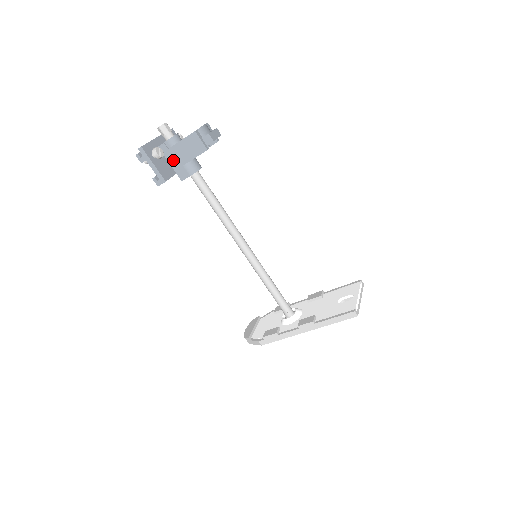
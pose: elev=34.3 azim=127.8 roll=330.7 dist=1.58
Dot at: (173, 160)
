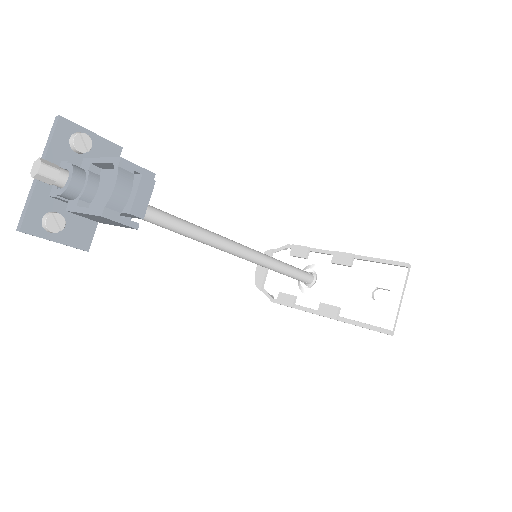
Dot at: (85, 217)
